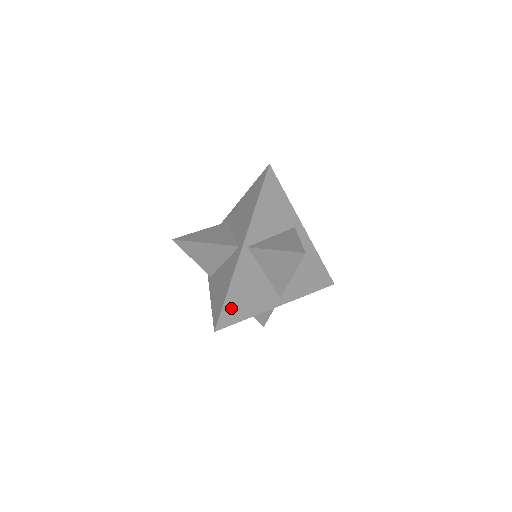
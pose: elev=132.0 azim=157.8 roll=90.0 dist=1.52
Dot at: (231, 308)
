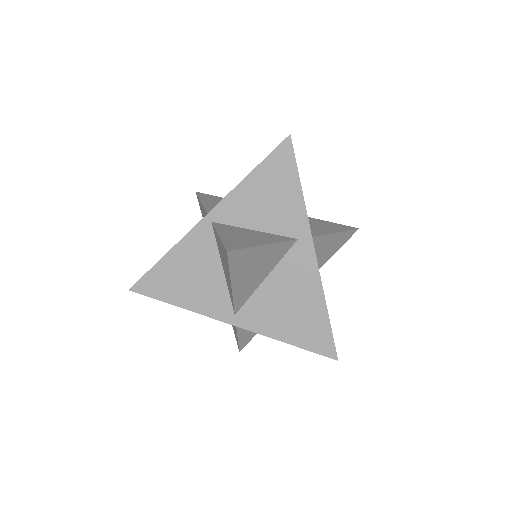
Dot at: (160, 279)
